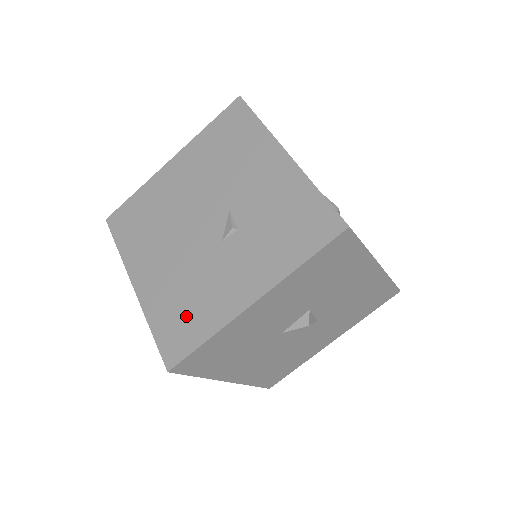
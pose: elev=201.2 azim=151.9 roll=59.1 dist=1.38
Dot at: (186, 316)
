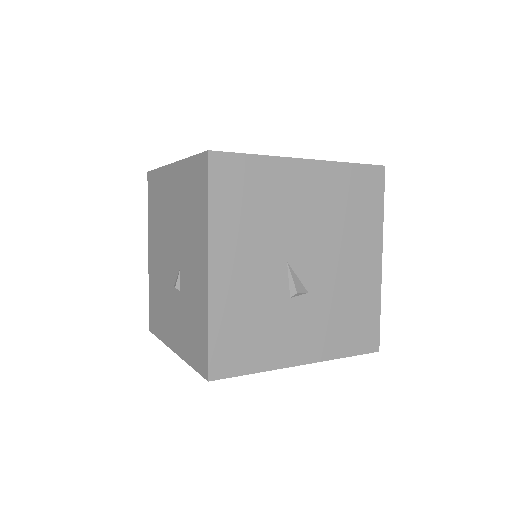
Dot at: (157, 311)
